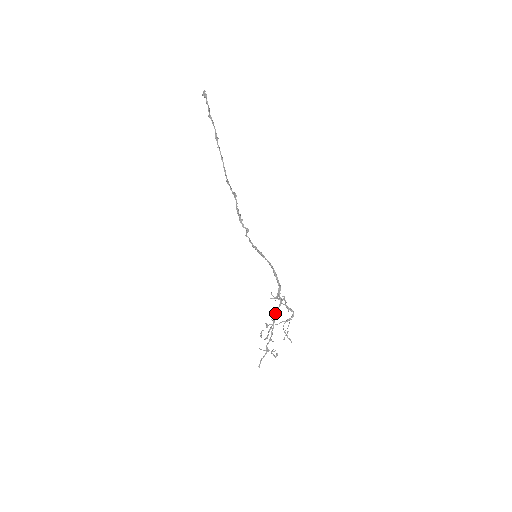
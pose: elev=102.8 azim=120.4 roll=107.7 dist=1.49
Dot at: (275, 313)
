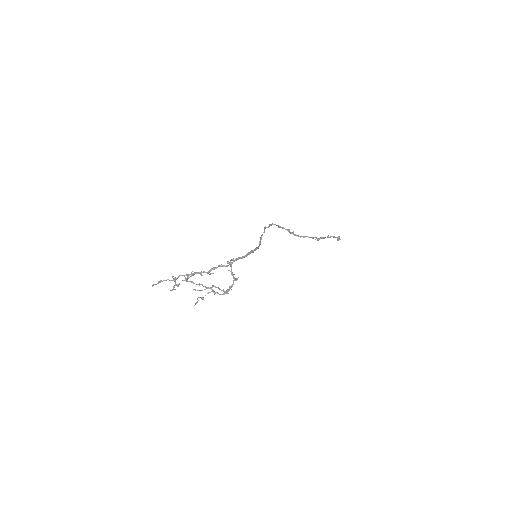
Dot at: (216, 267)
